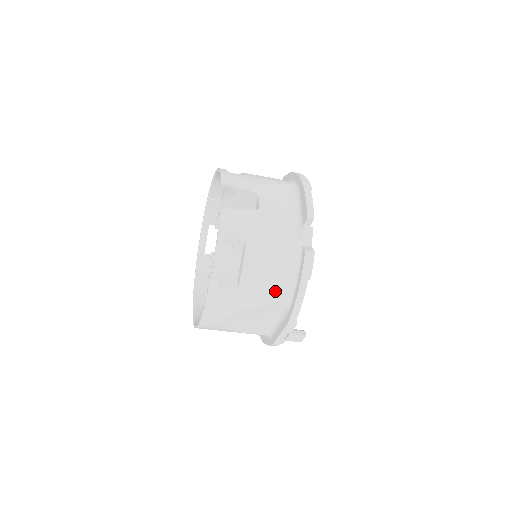
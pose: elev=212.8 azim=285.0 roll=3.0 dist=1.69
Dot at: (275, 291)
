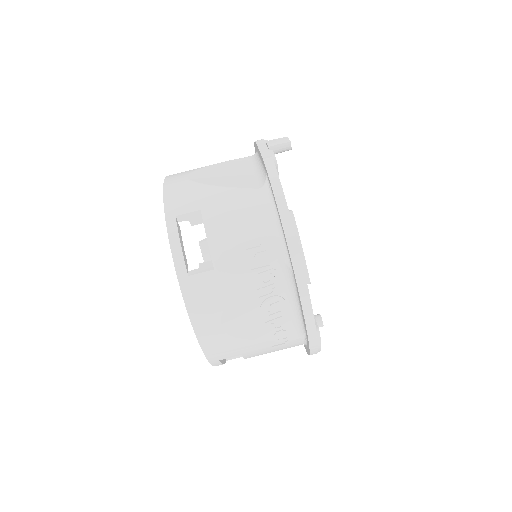
Dot at: occluded
